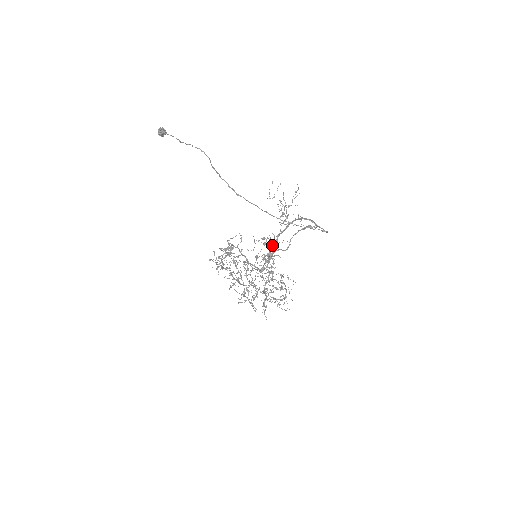
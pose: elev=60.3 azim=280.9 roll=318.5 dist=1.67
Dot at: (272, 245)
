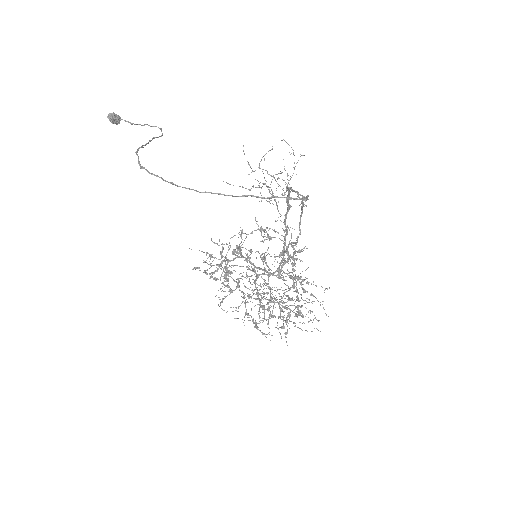
Dot at: occluded
